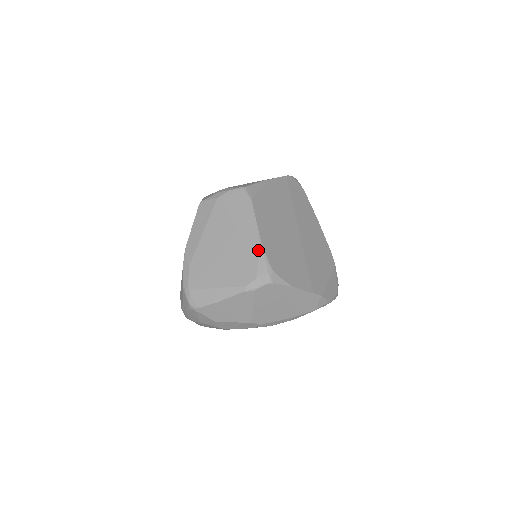
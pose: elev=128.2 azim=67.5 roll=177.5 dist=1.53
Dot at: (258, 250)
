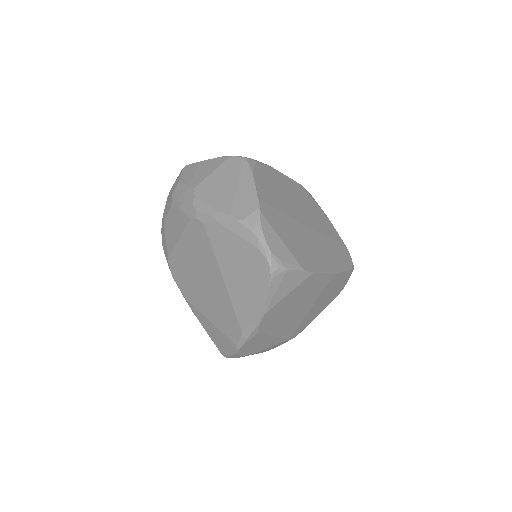
Dot at: occluded
